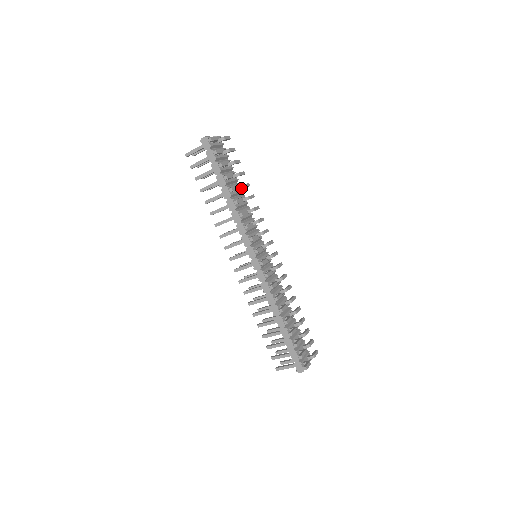
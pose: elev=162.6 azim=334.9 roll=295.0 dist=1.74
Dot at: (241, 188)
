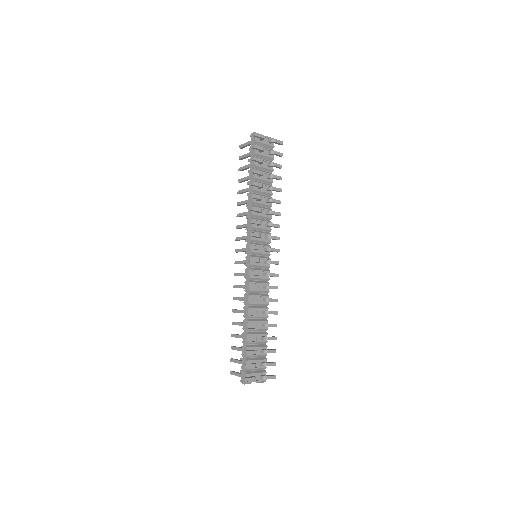
Dot at: (269, 189)
